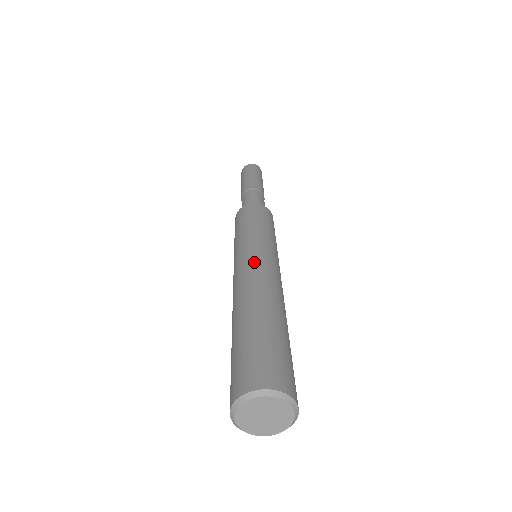
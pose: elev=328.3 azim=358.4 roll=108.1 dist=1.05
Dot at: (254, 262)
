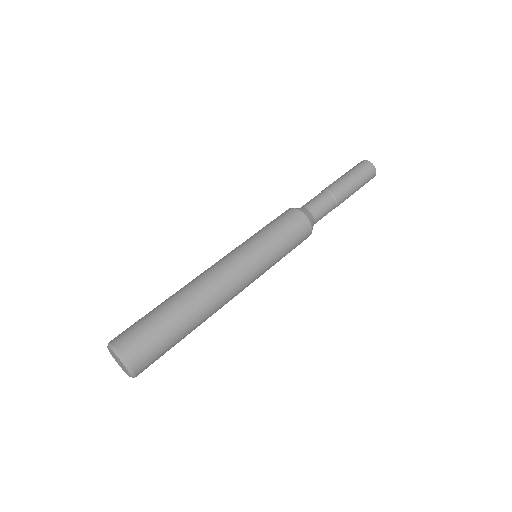
Dot at: (218, 262)
